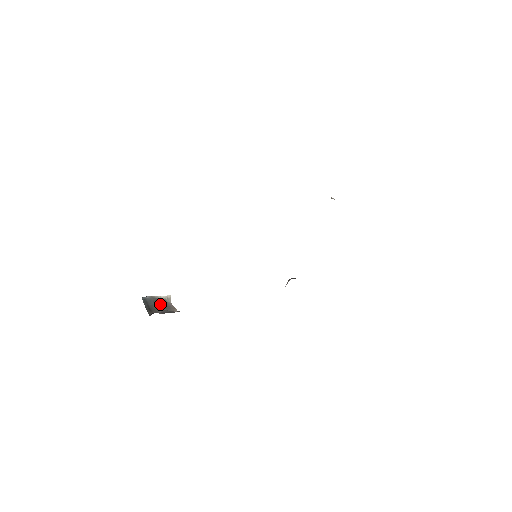
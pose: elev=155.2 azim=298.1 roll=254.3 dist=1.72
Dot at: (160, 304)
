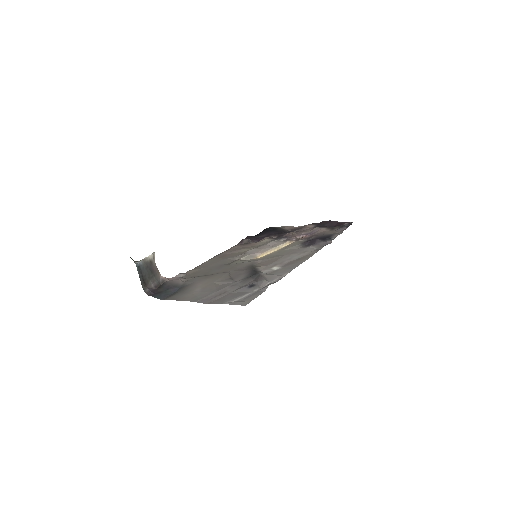
Dot at: (151, 271)
